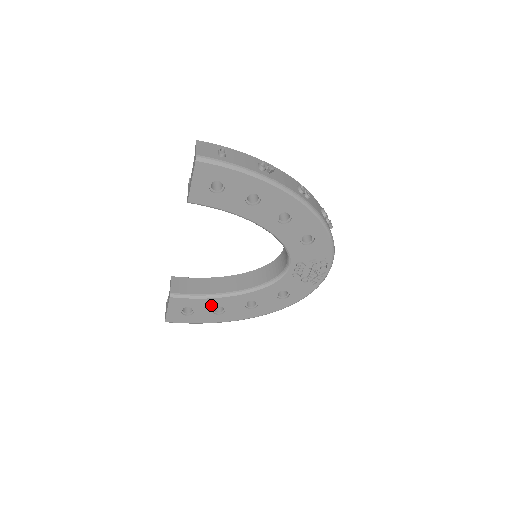
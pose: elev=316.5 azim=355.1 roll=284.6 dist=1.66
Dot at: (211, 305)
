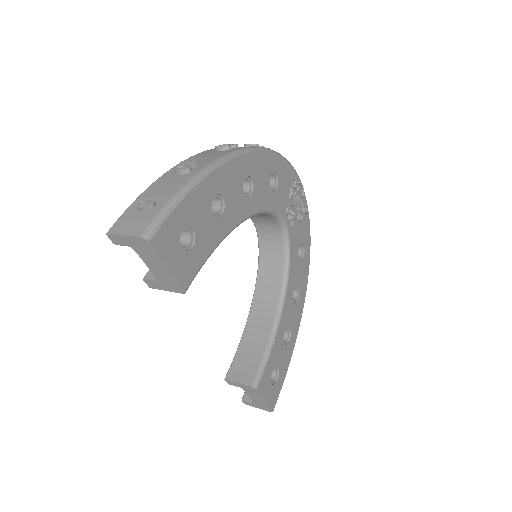
Dot at: (280, 342)
